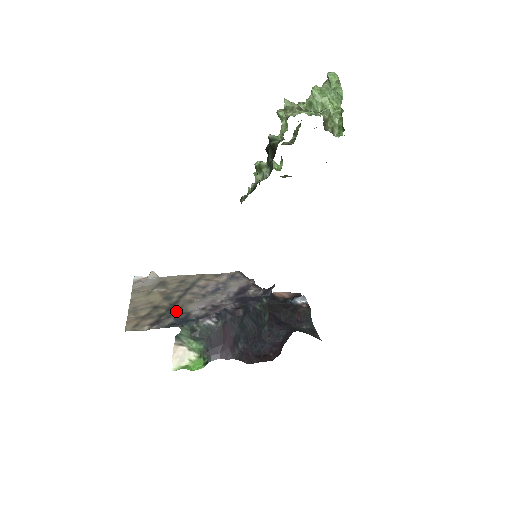
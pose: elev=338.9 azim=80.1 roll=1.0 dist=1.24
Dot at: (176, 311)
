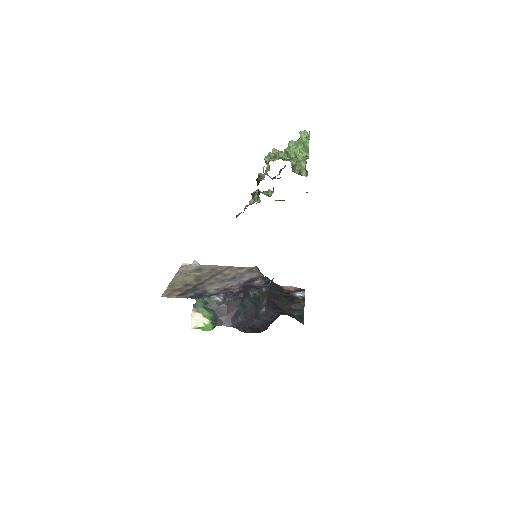
Dot at: (198, 289)
